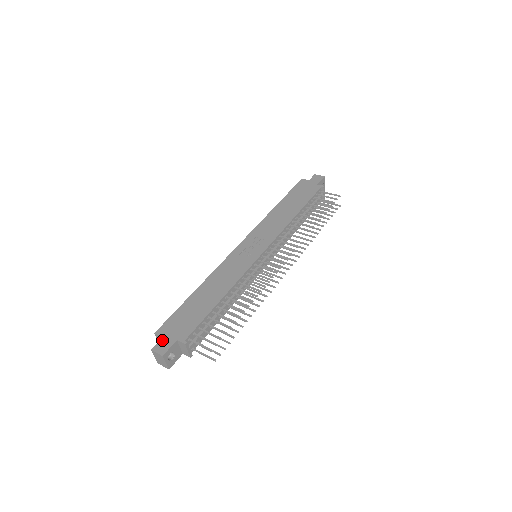
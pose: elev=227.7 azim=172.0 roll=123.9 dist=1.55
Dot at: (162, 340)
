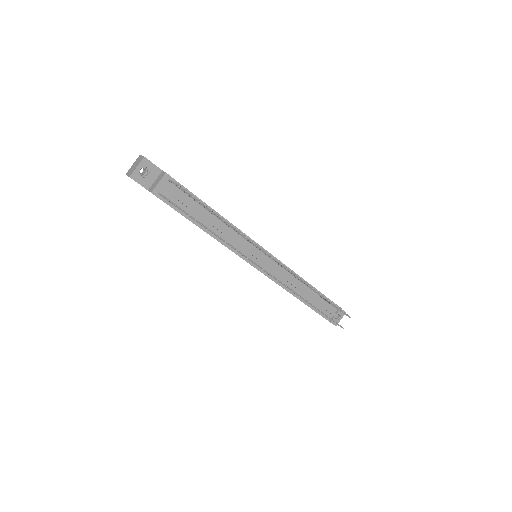
Dot at: occluded
